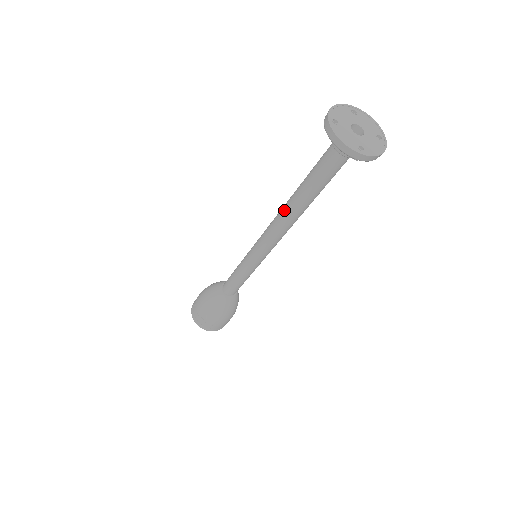
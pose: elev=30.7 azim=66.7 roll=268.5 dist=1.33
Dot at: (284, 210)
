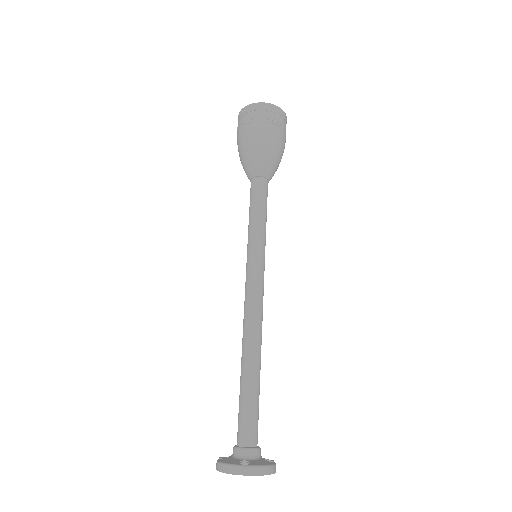
Dot at: (242, 345)
